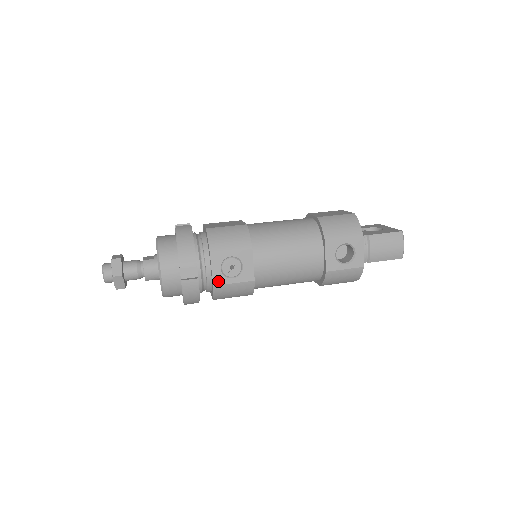
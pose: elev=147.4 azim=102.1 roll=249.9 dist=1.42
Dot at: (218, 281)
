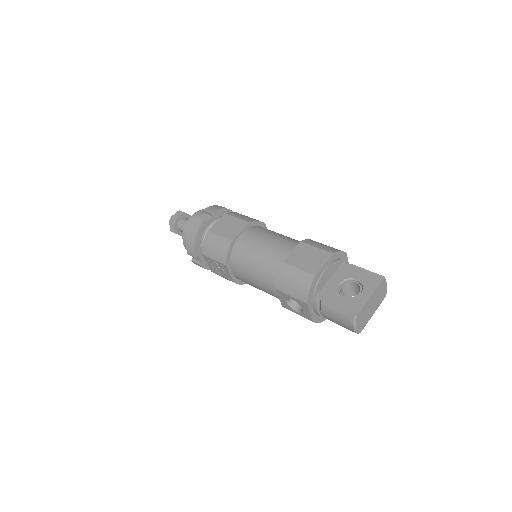
Dot at: (213, 271)
